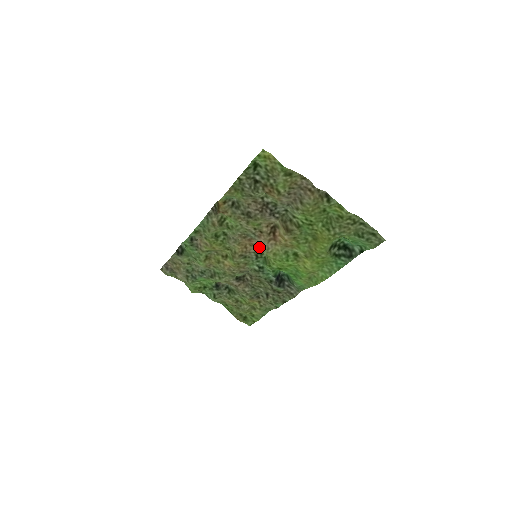
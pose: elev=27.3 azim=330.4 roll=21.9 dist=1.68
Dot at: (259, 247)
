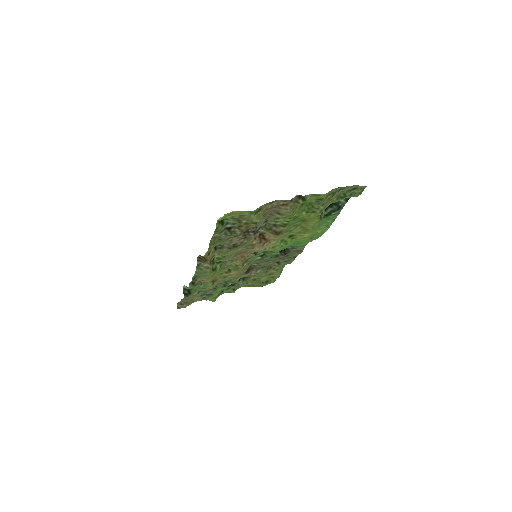
Dot at: occluded
